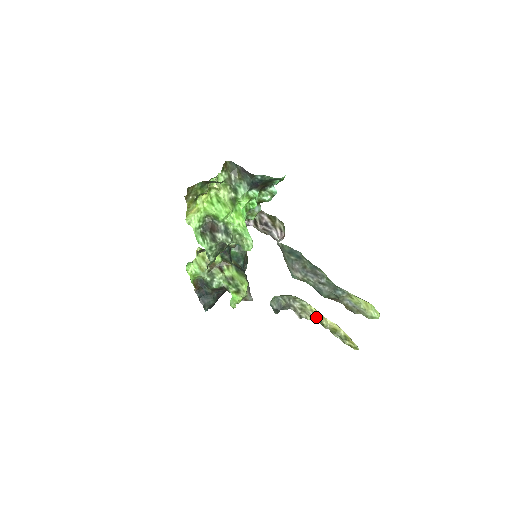
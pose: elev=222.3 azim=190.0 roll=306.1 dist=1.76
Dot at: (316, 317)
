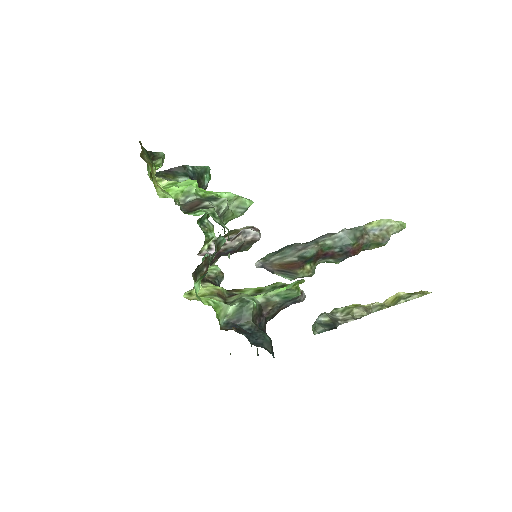
Dot at: (368, 309)
